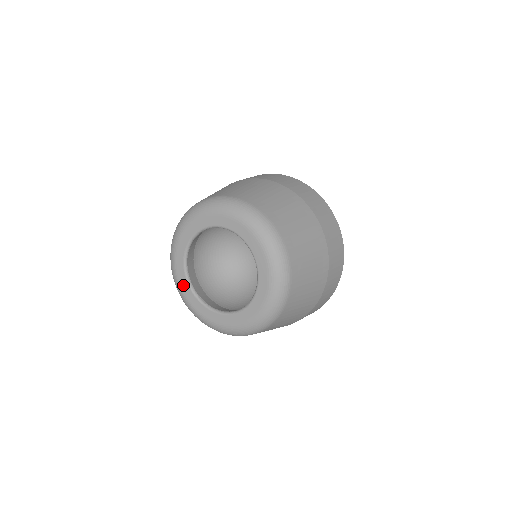
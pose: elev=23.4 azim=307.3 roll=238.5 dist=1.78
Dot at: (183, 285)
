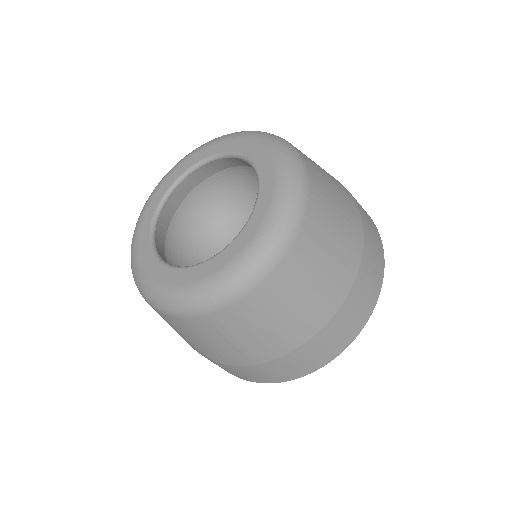
Dot at: (143, 253)
